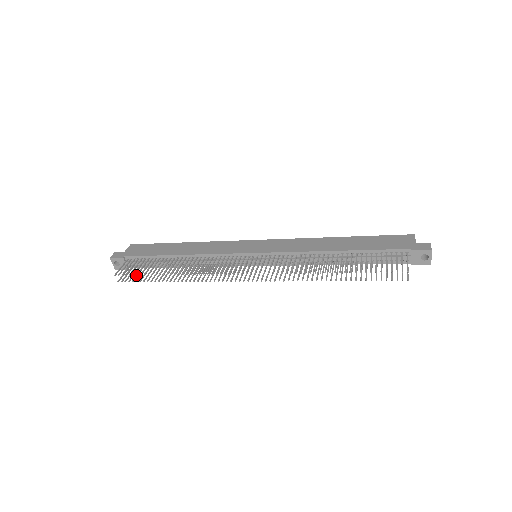
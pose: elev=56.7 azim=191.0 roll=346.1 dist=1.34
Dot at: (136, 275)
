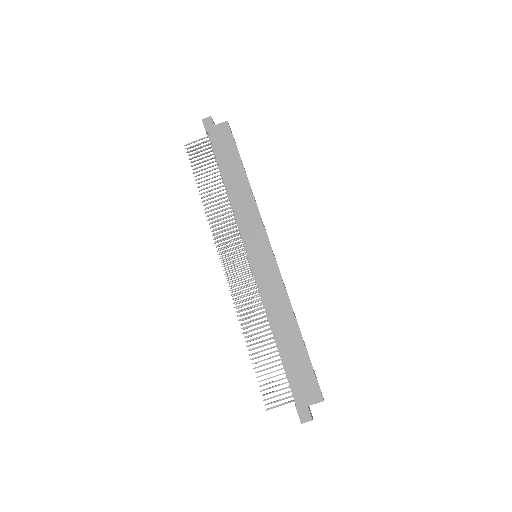
Dot at: (191, 166)
